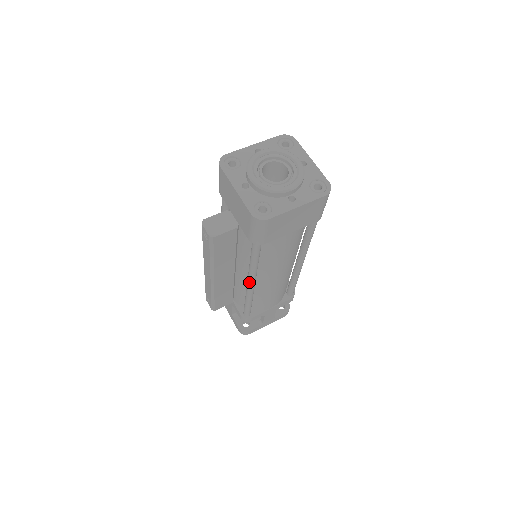
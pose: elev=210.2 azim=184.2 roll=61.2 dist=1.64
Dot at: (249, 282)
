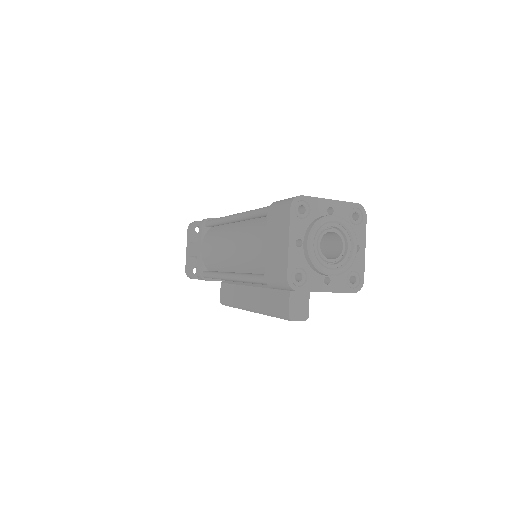
Dot at: occluded
